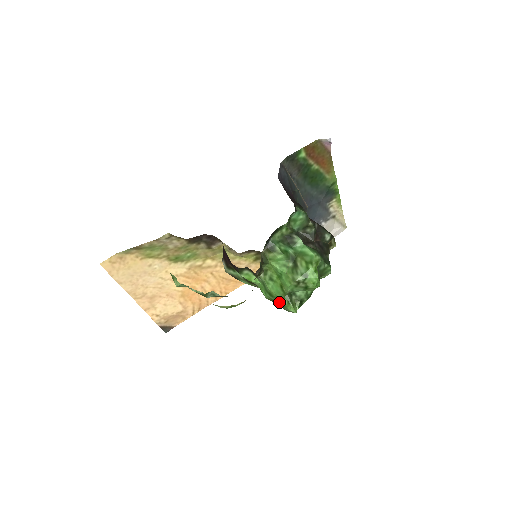
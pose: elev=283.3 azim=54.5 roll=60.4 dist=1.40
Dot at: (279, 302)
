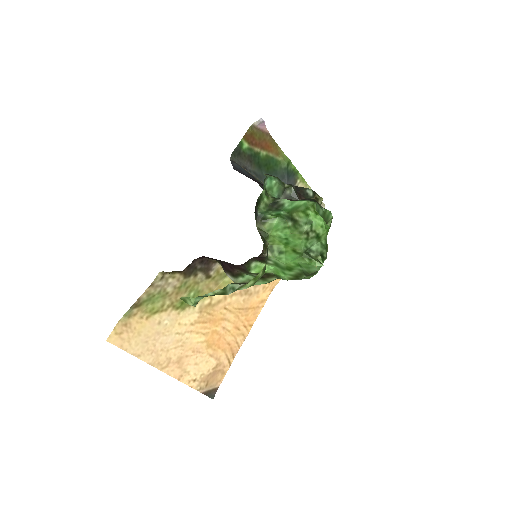
Dot at: (301, 272)
